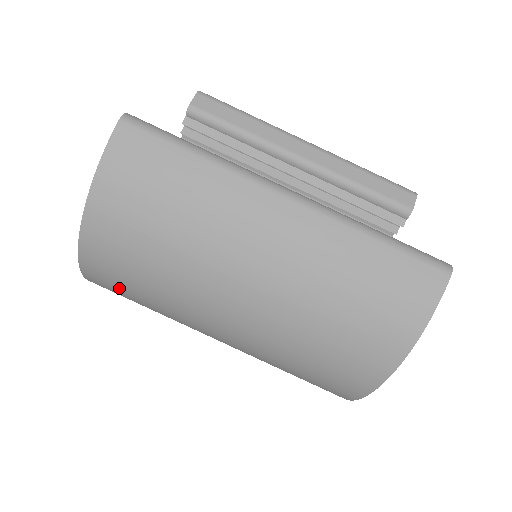
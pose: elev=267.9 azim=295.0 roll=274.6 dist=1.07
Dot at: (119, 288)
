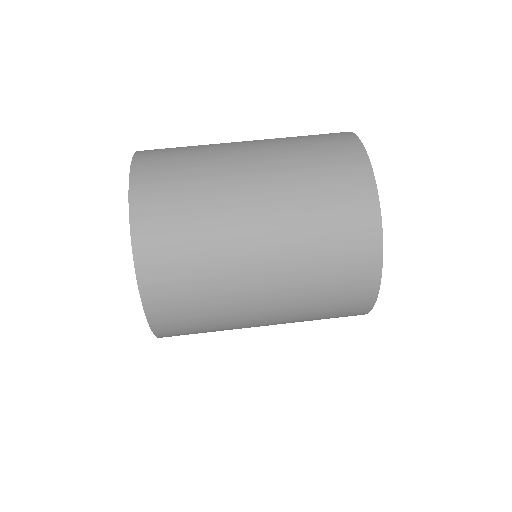
Dot at: (166, 236)
